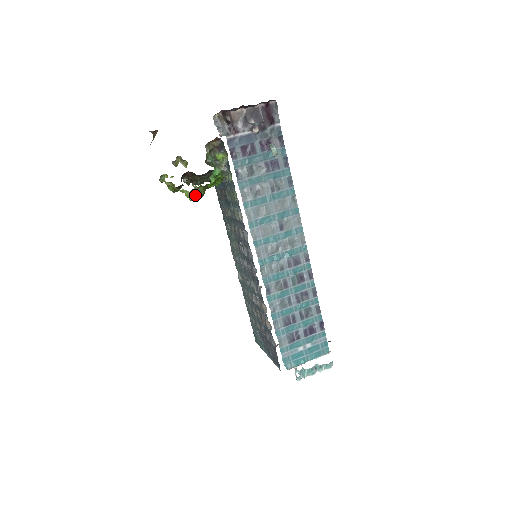
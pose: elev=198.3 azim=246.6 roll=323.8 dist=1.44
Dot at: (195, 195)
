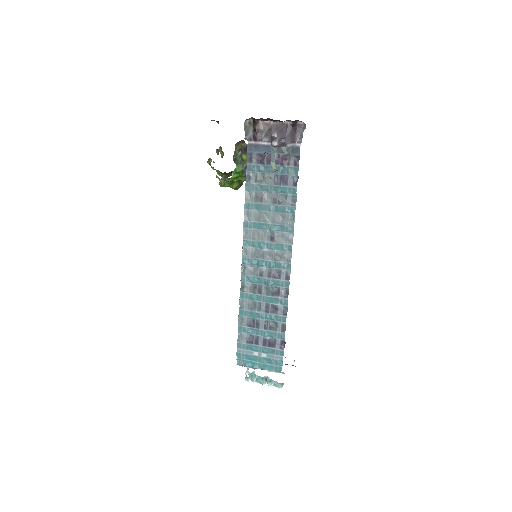
Dot at: (224, 183)
